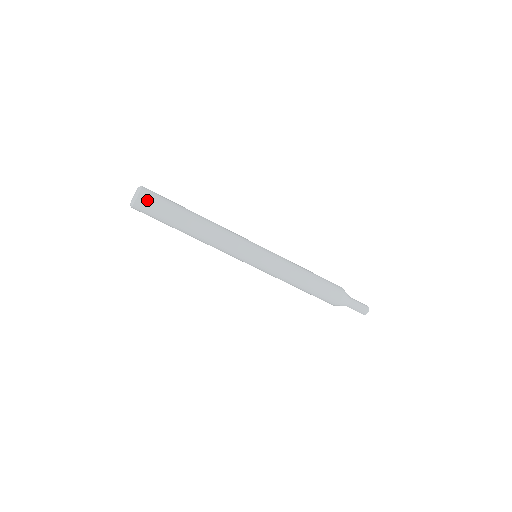
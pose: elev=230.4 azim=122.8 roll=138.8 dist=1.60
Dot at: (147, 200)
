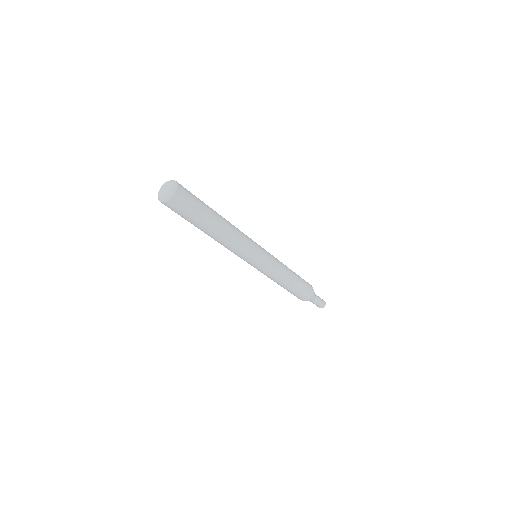
Dot at: (179, 202)
